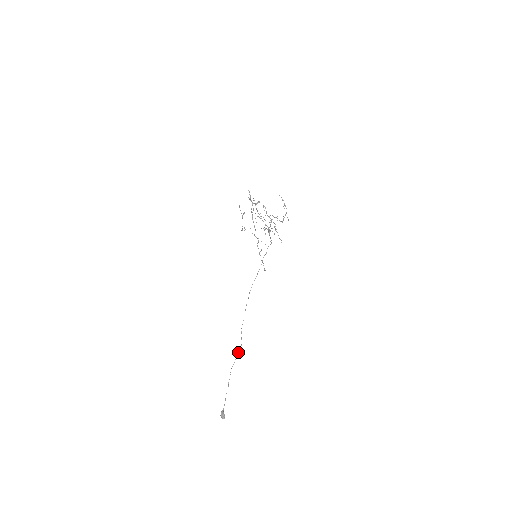
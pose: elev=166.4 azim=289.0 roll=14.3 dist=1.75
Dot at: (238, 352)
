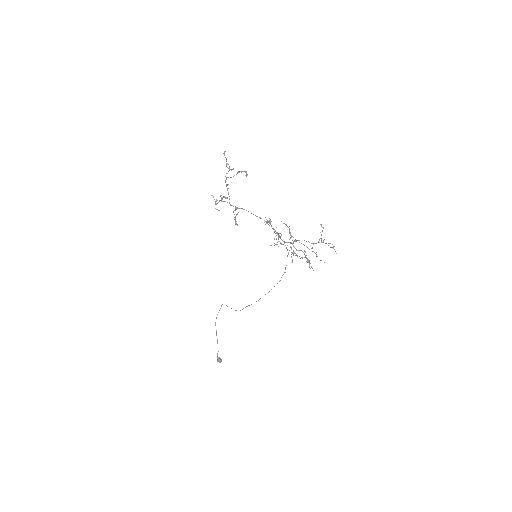
Dot at: (219, 310)
